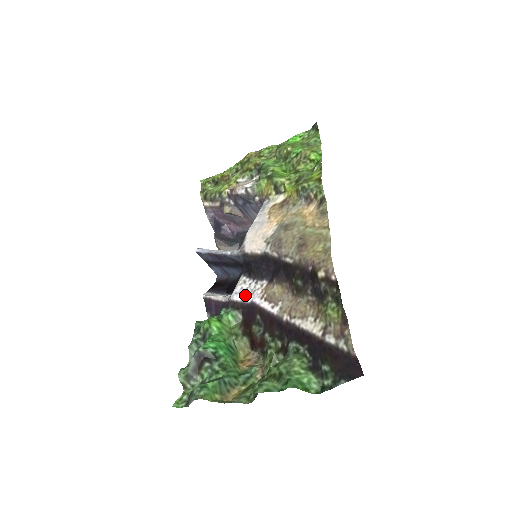
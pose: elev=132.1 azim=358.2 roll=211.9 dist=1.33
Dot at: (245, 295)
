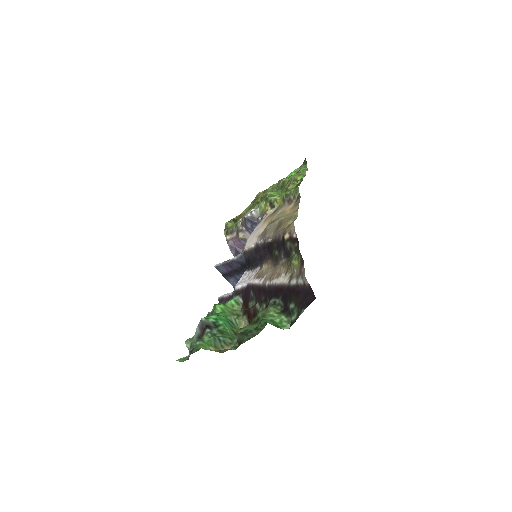
Dot at: (244, 282)
